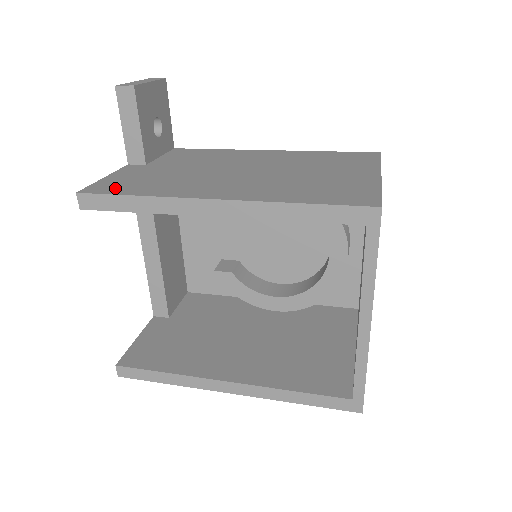
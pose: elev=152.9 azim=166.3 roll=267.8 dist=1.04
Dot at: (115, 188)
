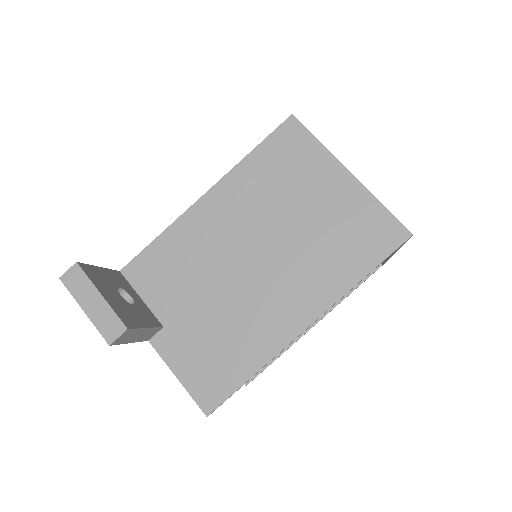
Dot at: (219, 384)
